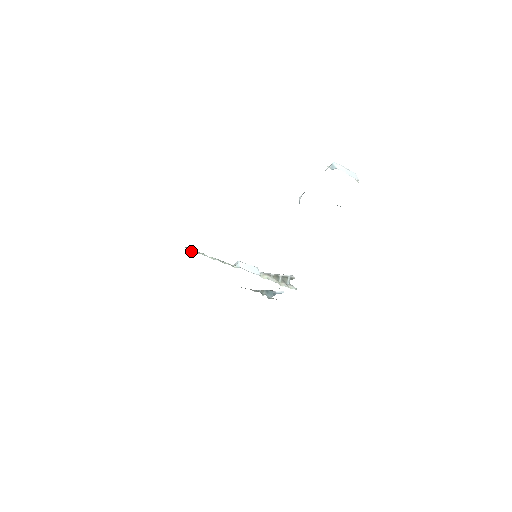
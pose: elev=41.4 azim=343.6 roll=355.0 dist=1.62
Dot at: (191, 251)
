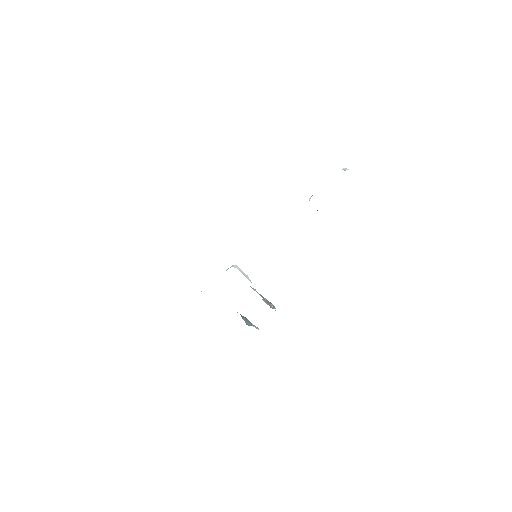
Dot at: occluded
